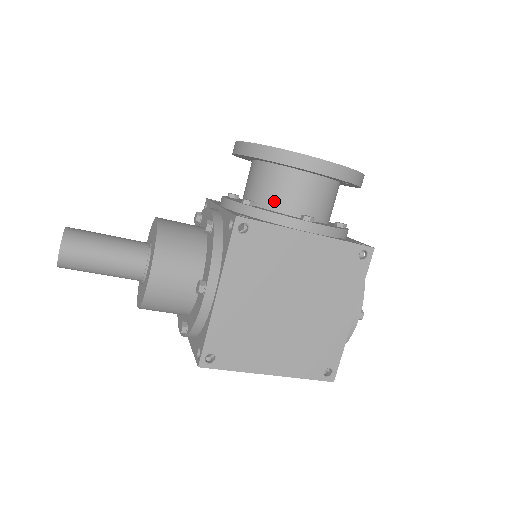
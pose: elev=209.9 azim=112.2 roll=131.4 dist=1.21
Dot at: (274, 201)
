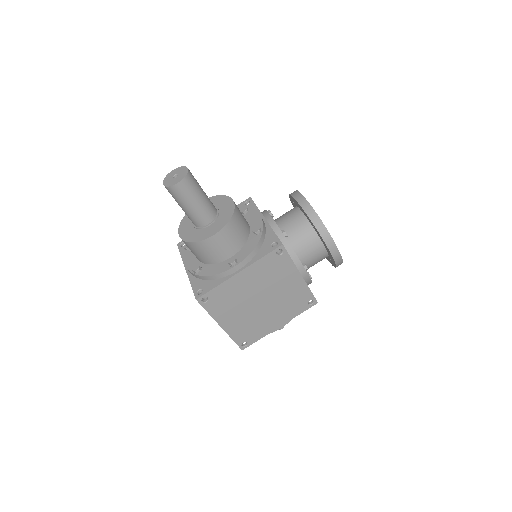
Dot at: (296, 244)
